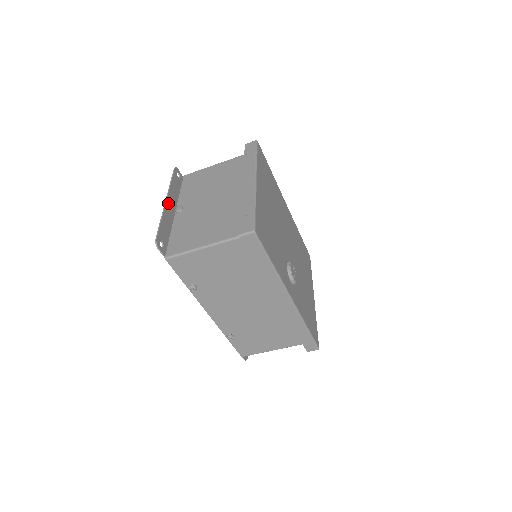
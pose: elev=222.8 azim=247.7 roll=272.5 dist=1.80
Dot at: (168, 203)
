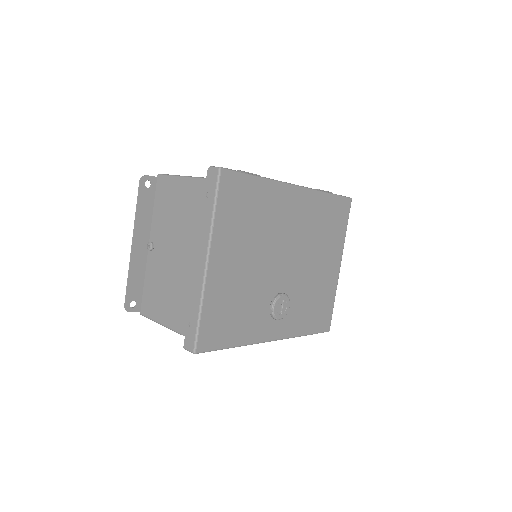
Dot at: (136, 245)
